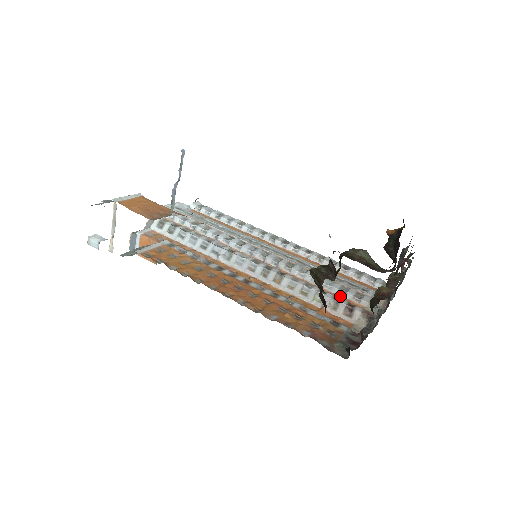
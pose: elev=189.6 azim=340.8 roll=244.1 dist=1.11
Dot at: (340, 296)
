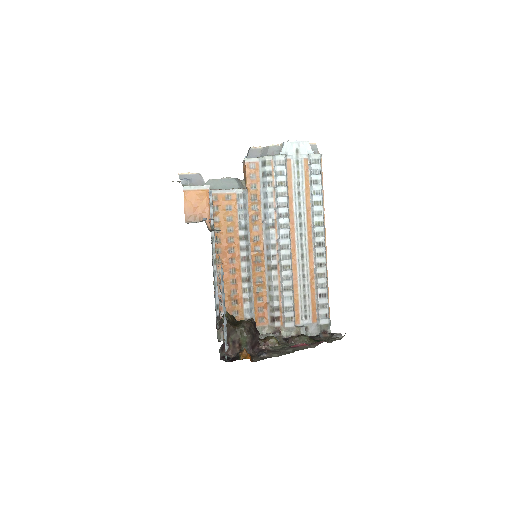
Dot at: (281, 309)
